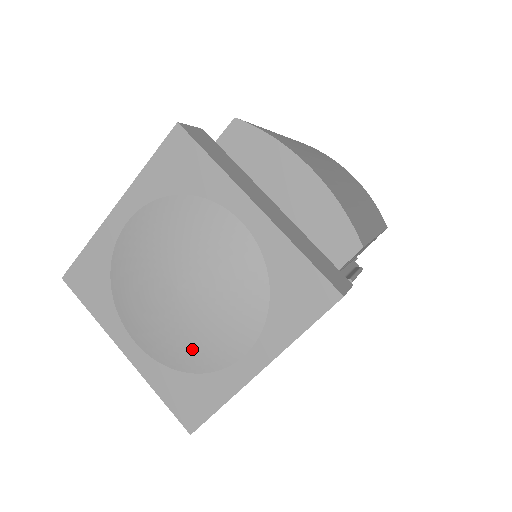
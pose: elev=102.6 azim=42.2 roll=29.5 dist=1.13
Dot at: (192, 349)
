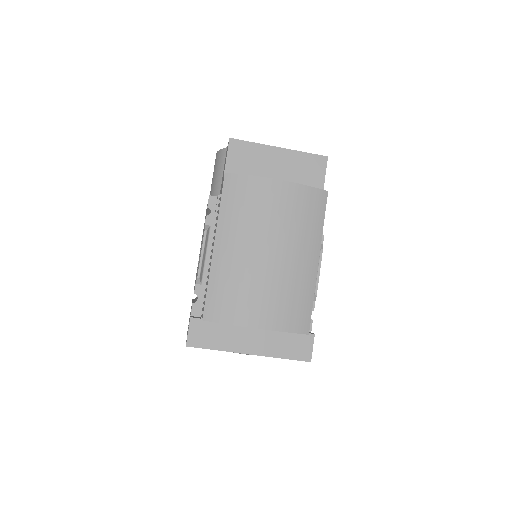
Dot at: occluded
